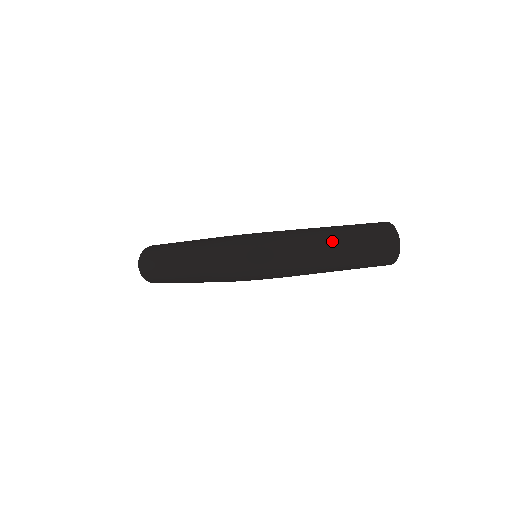
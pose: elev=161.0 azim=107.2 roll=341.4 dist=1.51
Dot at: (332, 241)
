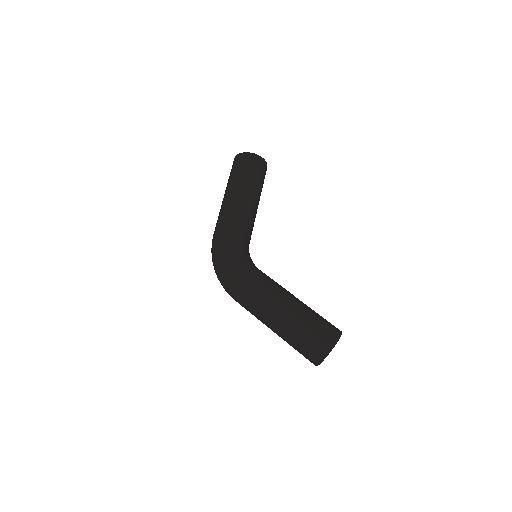
Dot at: (263, 319)
